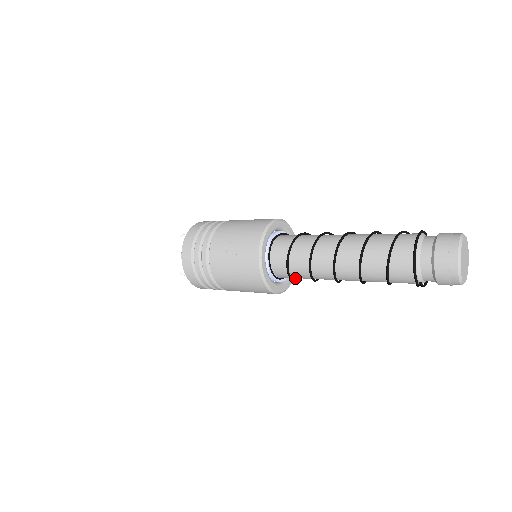
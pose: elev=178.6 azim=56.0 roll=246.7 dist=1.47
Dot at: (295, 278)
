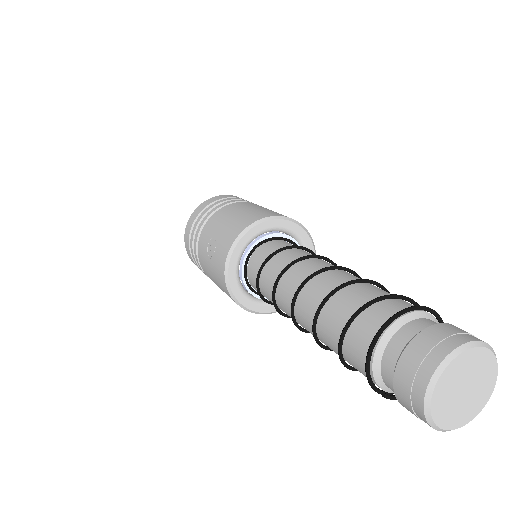
Dot at: occluded
